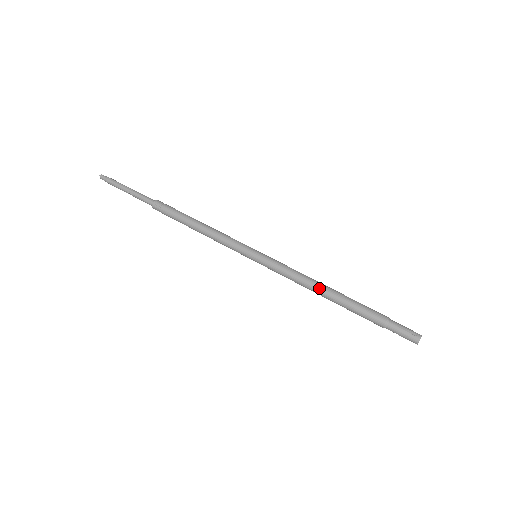
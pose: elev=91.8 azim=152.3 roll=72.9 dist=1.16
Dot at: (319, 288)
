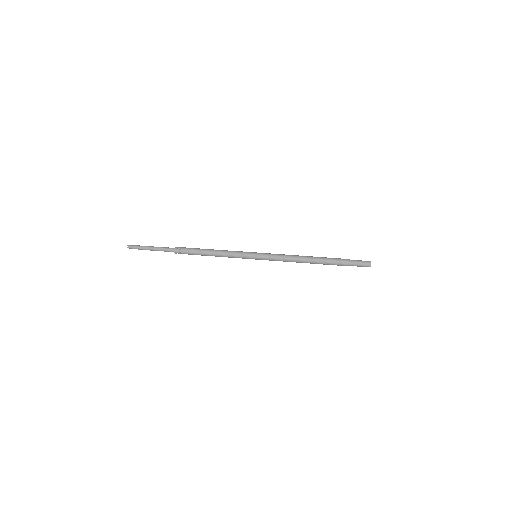
Dot at: (303, 261)
